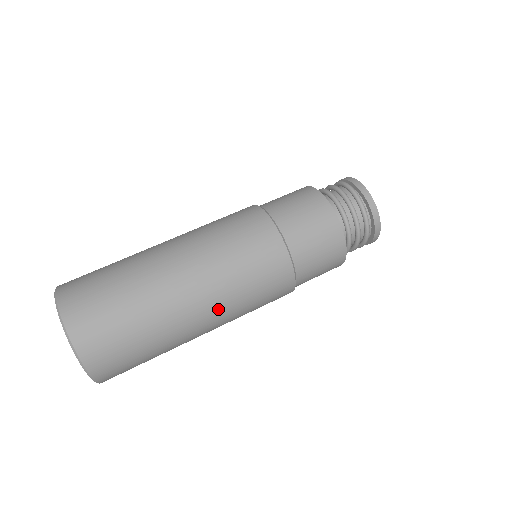
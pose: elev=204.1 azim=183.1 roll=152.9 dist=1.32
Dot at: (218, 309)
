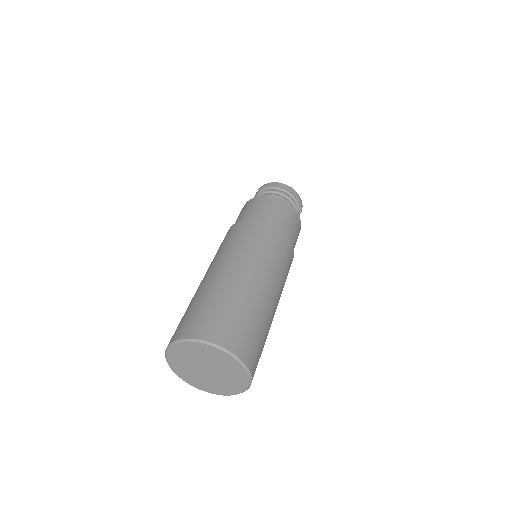
Dot at: occluded
